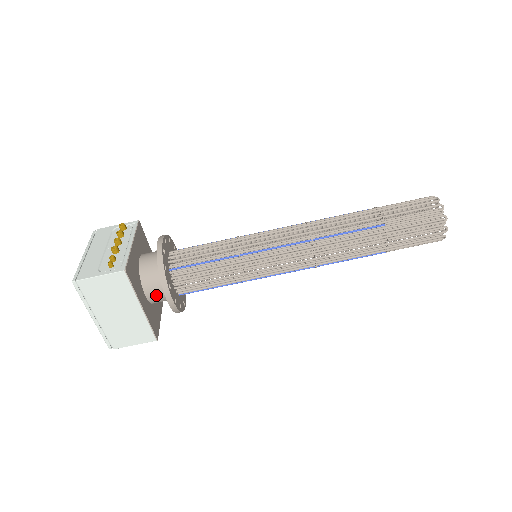
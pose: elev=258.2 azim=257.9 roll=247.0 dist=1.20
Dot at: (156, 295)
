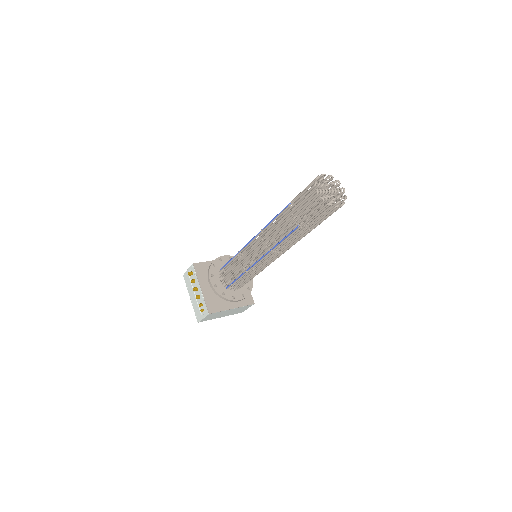
Dot at: occluded
